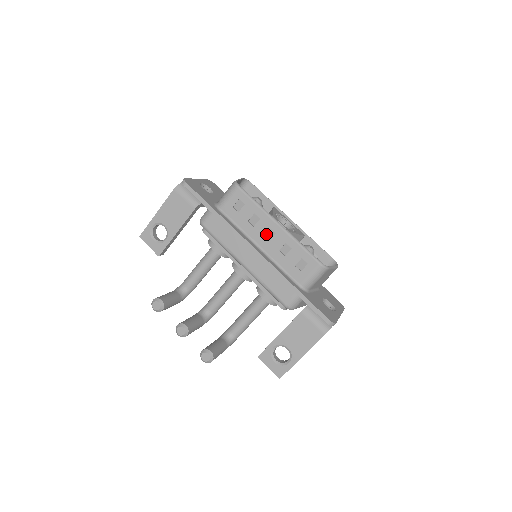
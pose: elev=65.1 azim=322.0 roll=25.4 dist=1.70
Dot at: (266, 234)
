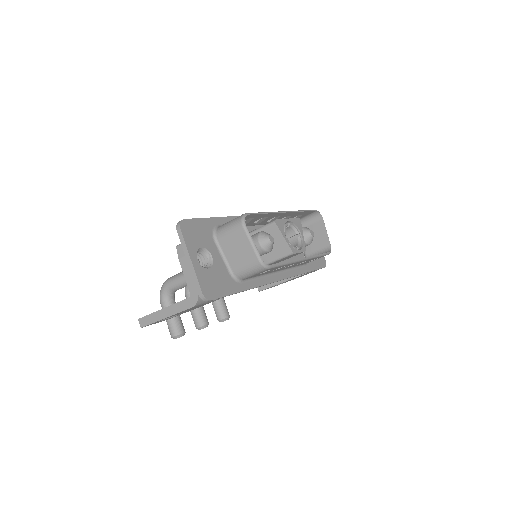
Dot at: (287, 266)
